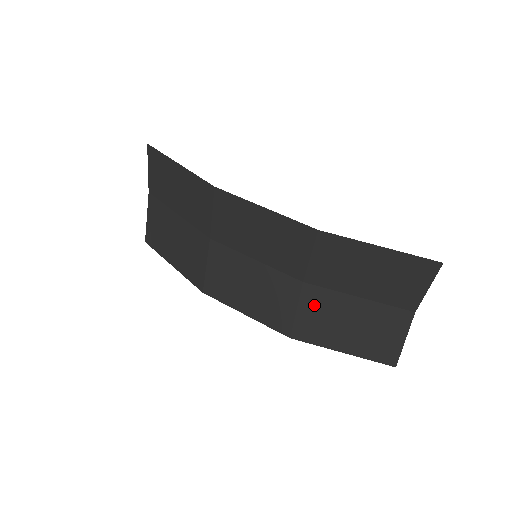
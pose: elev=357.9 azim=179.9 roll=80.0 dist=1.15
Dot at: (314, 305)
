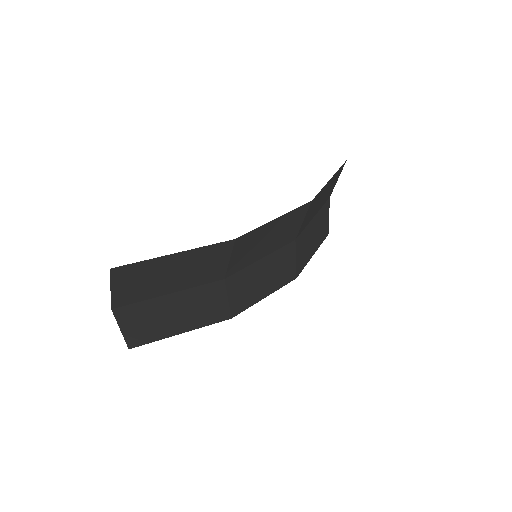
Dot at: (301, 246)
